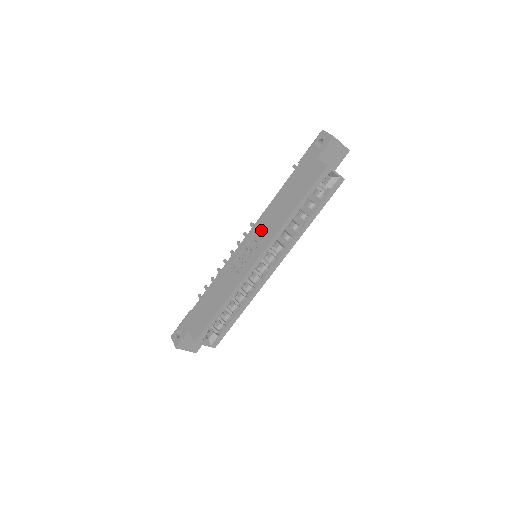
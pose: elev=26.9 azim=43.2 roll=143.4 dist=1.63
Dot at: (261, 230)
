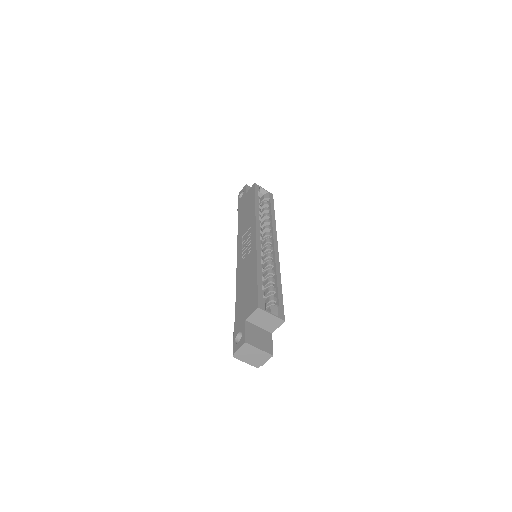
Dot at: (244, 235)
